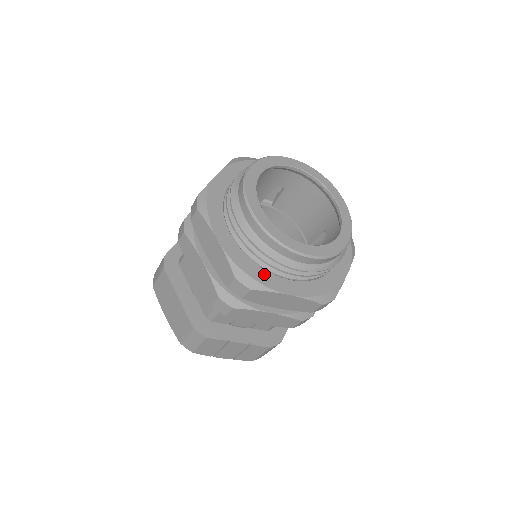
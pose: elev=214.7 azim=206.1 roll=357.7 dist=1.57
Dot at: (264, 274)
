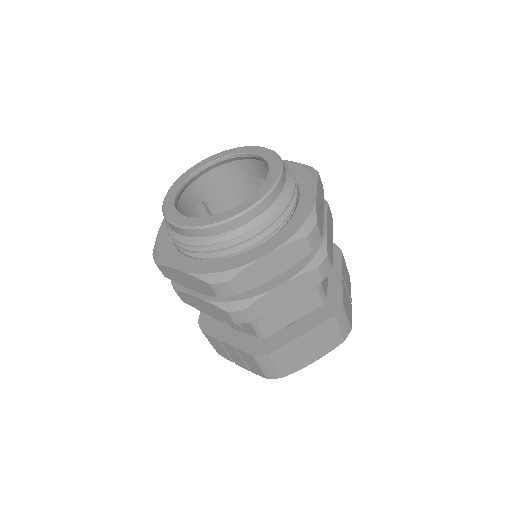
Dot at: (172, 251)
